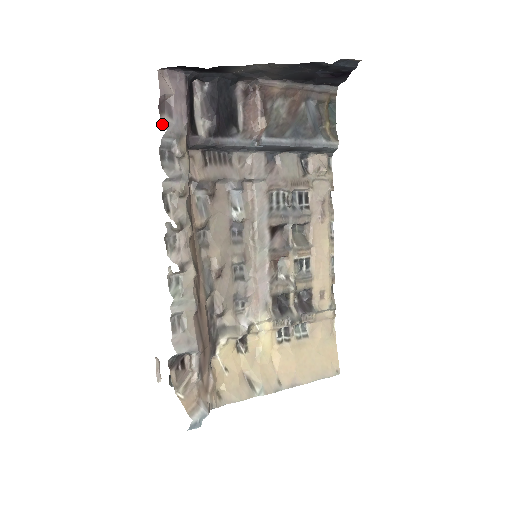
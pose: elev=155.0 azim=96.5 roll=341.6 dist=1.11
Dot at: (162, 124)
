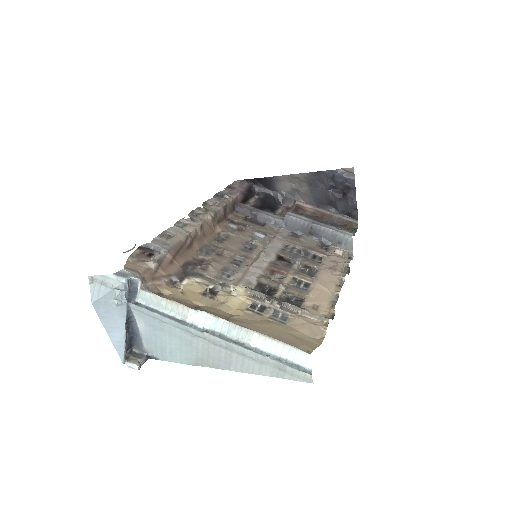
Dot at: (225, 189)
